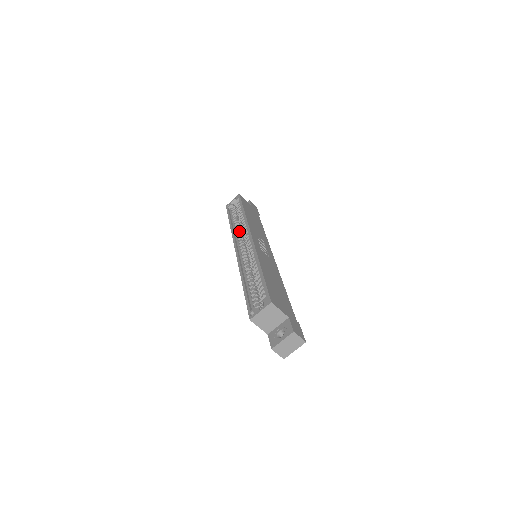
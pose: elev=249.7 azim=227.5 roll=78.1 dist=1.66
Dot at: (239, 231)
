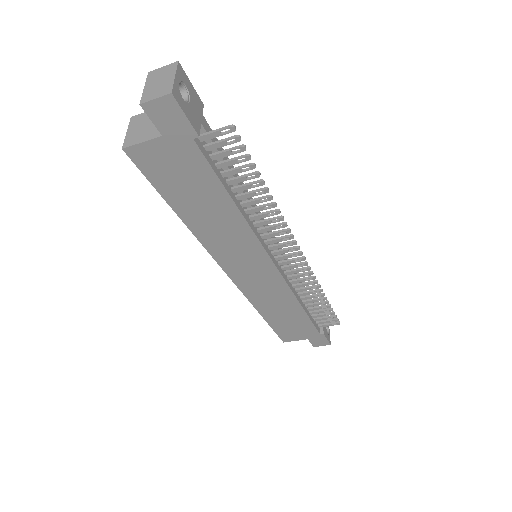
Dot at: occluded
